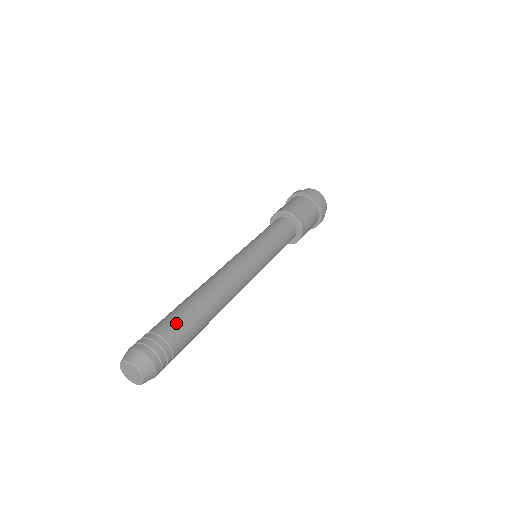
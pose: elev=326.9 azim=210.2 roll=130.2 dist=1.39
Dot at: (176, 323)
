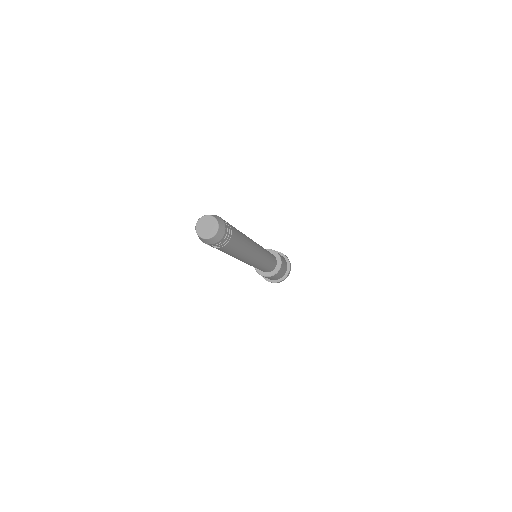
Dot at: occluded
